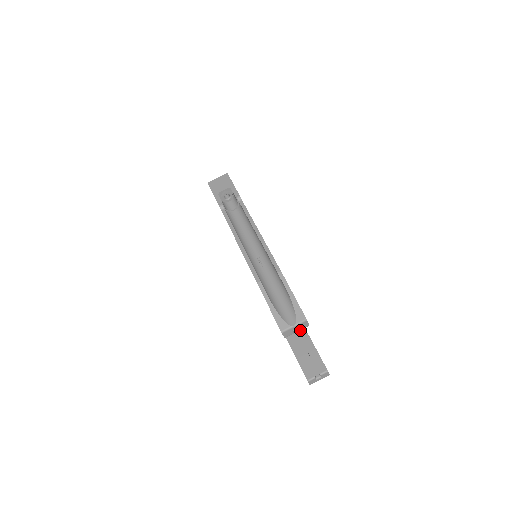
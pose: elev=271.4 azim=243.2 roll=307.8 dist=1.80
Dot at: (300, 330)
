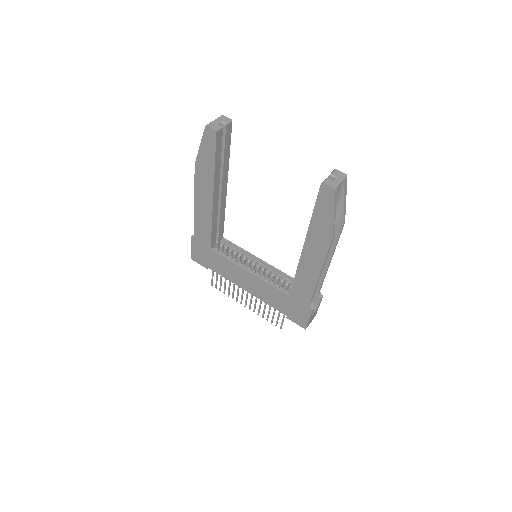
Dot at: occluded
